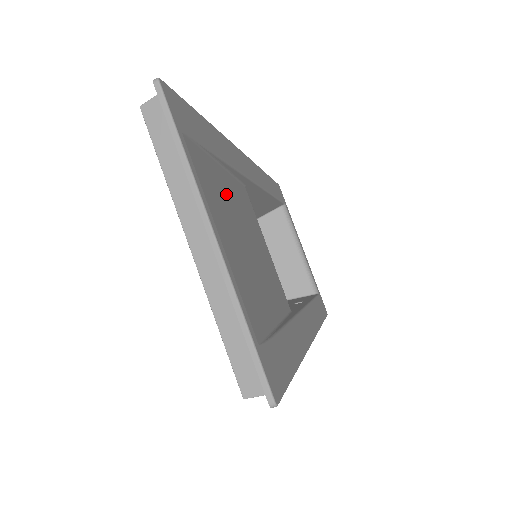
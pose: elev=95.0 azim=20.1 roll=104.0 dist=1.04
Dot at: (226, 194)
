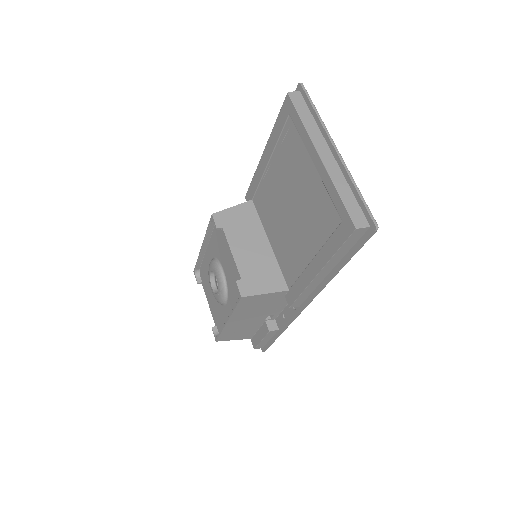
Dot at: occluded
